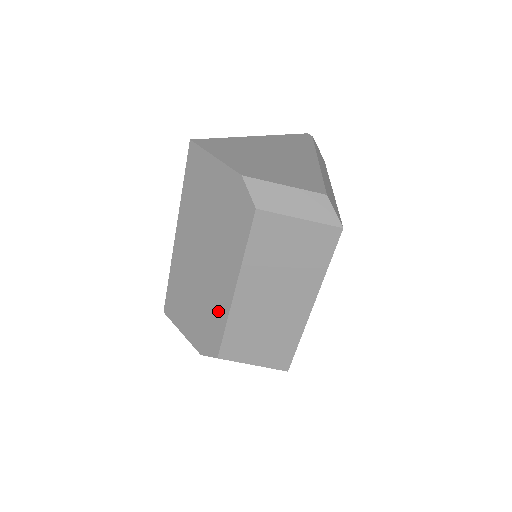
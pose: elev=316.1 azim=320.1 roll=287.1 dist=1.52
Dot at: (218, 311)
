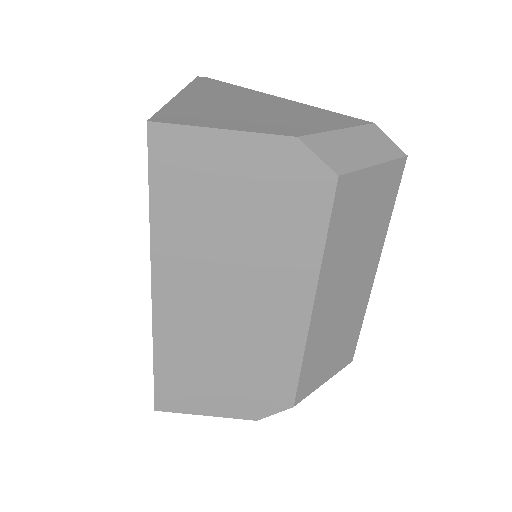
Dot at: (282, 350)
